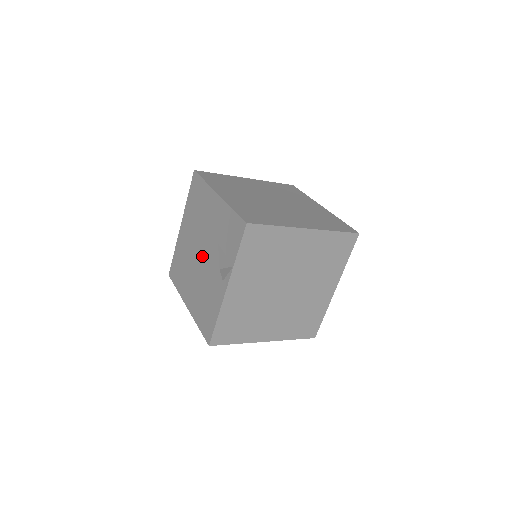
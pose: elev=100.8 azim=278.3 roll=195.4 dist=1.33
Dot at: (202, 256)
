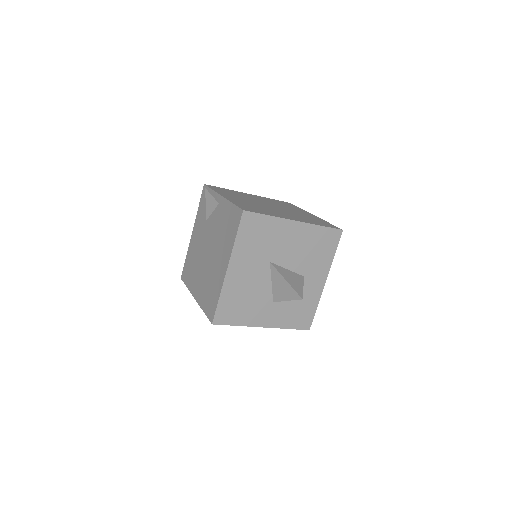
Dot at: (208, 246)
